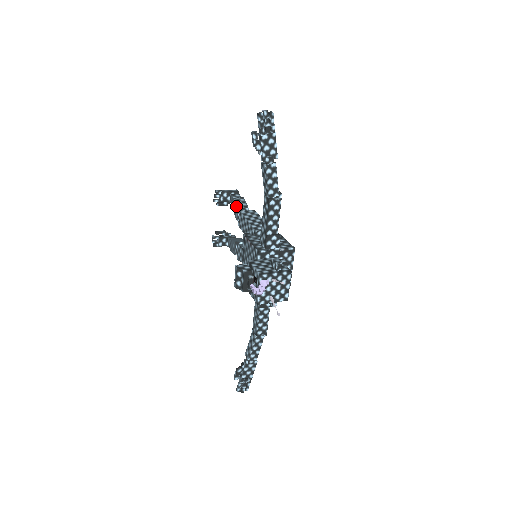
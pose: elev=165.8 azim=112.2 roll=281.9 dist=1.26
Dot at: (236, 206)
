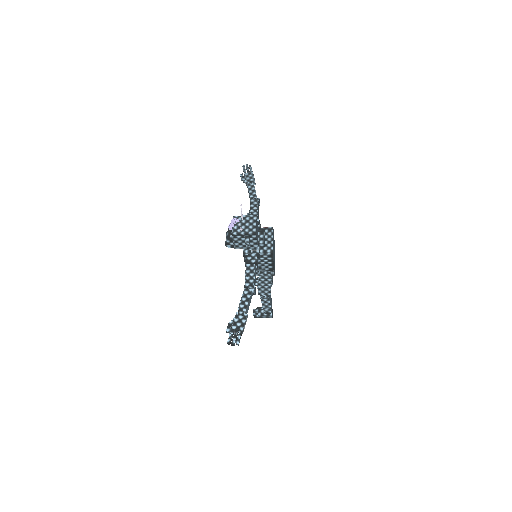
Dot at: occluded
